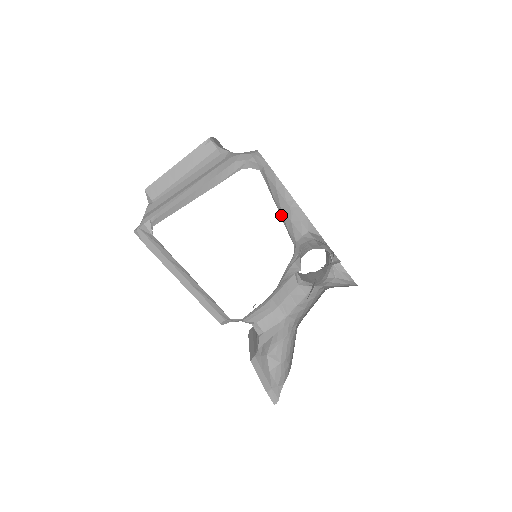
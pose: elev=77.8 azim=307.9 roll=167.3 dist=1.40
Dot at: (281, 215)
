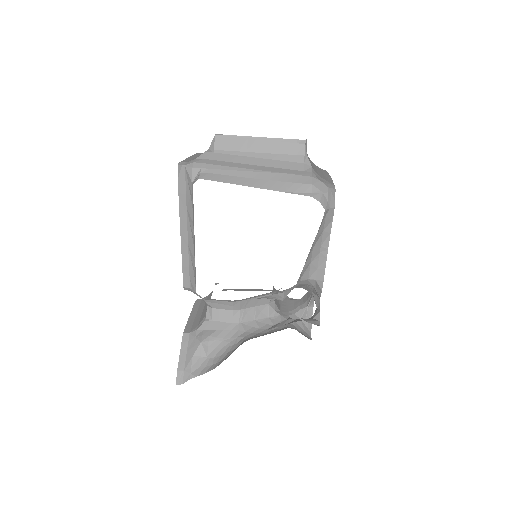
Dot at: (309, 255)
